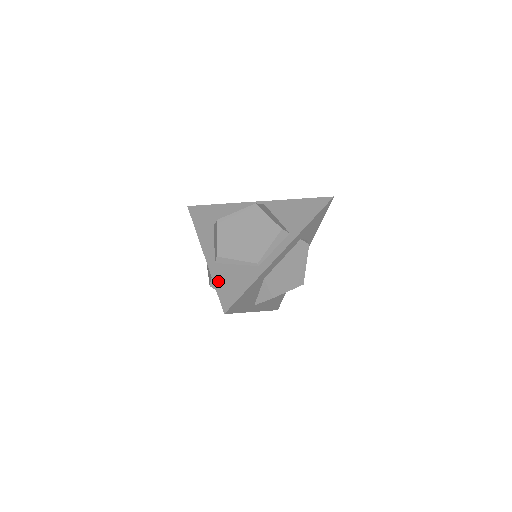
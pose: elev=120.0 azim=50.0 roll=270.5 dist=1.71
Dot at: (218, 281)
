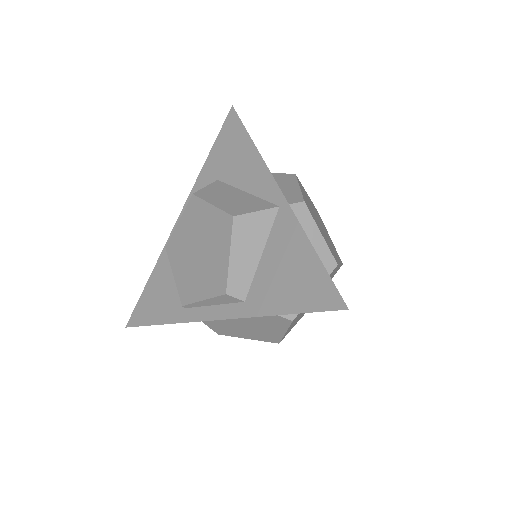
Dot at: (153, 279)
